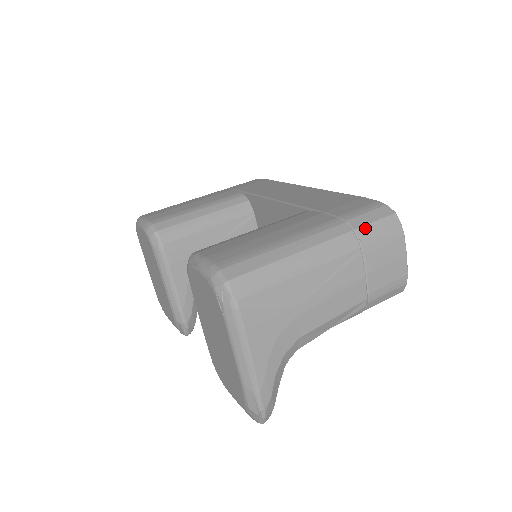
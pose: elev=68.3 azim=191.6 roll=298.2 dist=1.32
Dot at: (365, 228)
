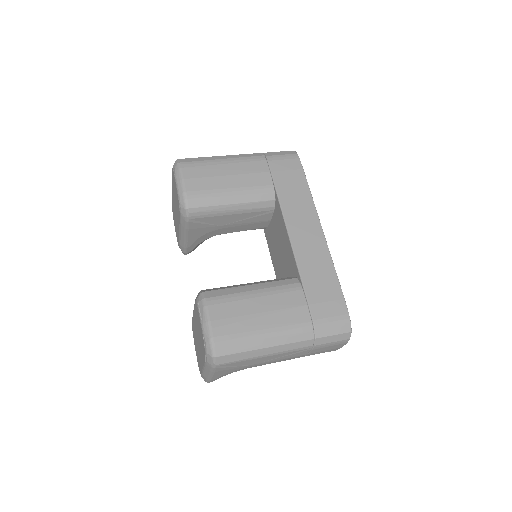
Dot at: (323, 338)
